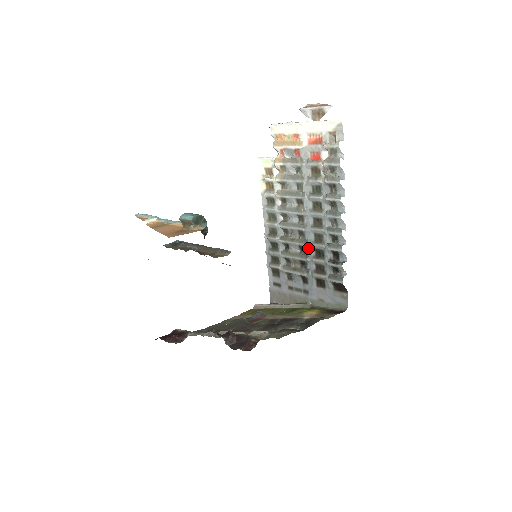
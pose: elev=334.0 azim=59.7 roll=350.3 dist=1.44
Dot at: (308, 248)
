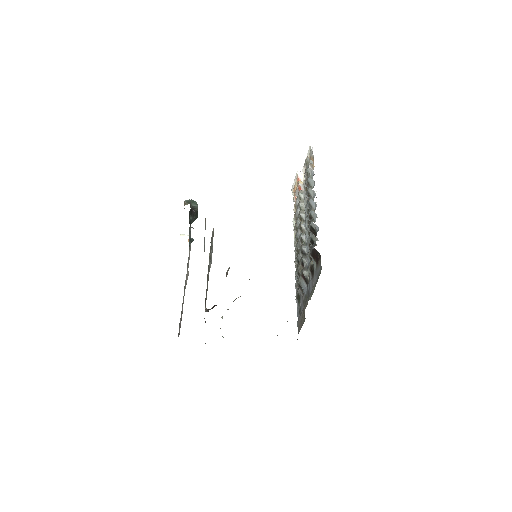
Dot at: (307, 250)
